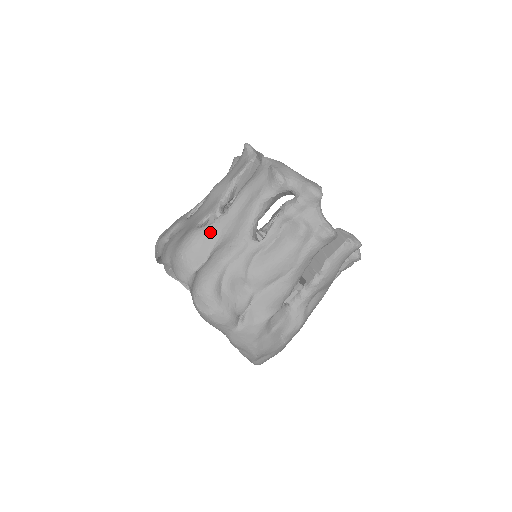
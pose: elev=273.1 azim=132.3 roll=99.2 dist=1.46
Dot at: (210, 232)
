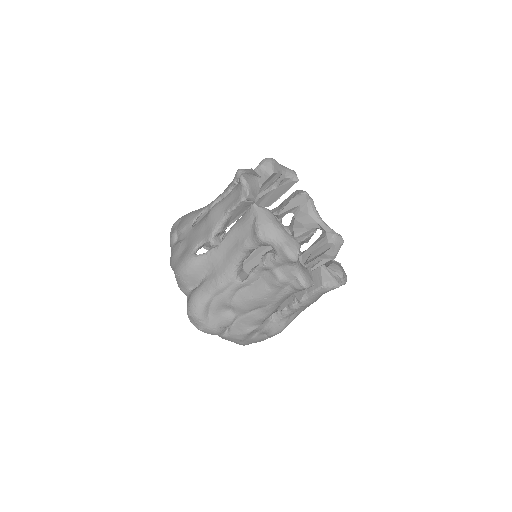
Dot at: (202, 262)
